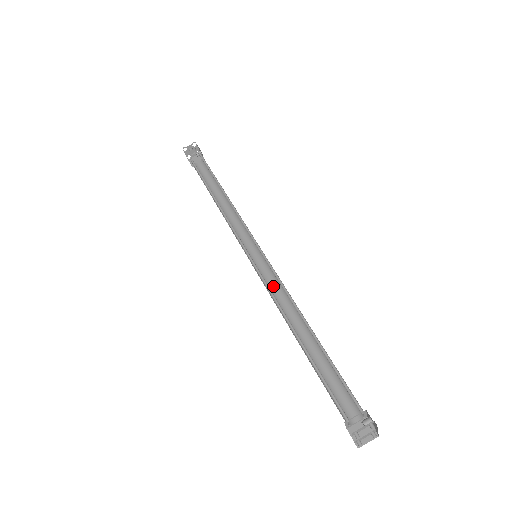
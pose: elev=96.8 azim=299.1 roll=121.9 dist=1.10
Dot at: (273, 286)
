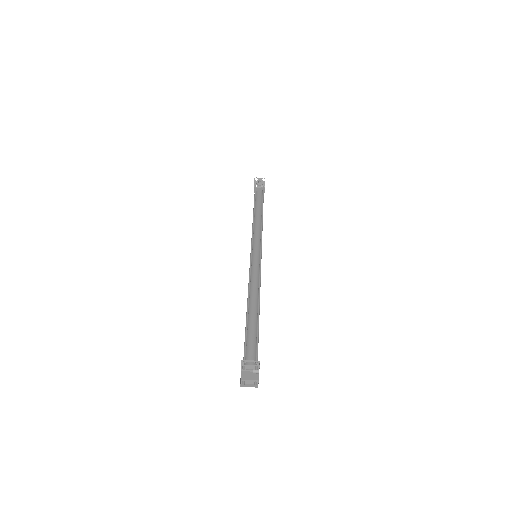
Dot at: (254, 278)
